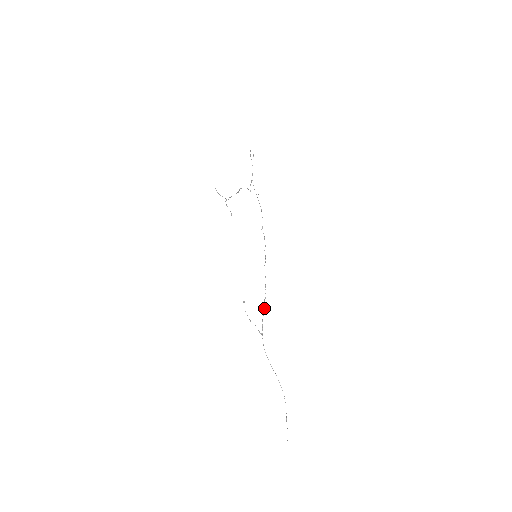
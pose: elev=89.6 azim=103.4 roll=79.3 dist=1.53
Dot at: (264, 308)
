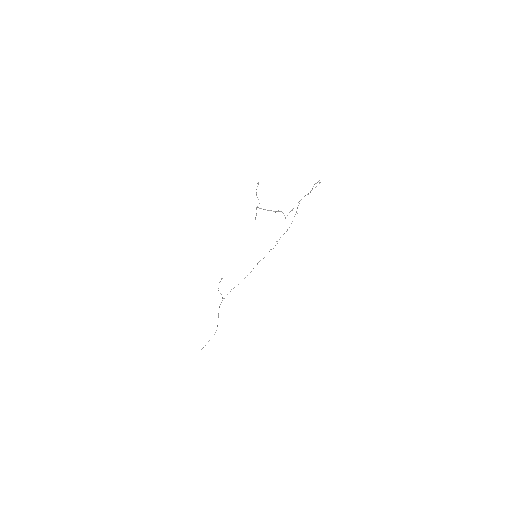
Dot at: (238, 284)
